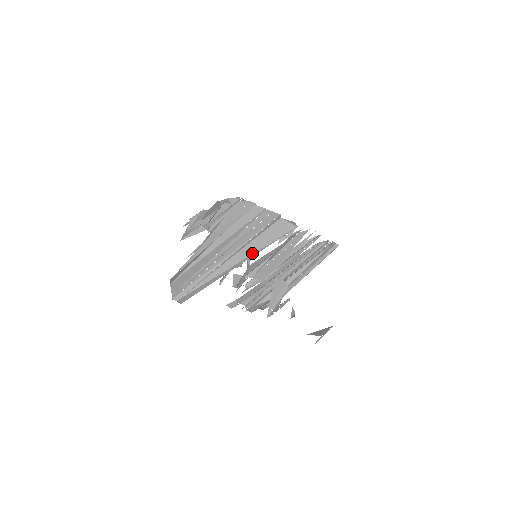
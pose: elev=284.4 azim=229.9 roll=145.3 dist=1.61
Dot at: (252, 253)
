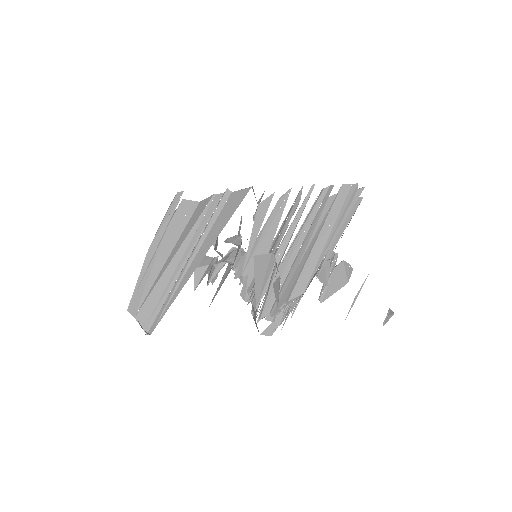
Dot at: (212, 244)
